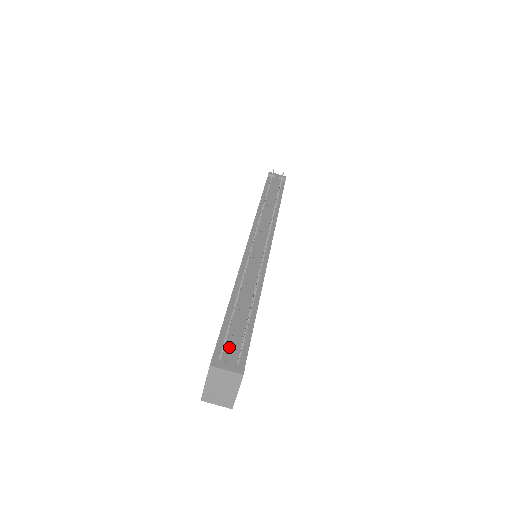
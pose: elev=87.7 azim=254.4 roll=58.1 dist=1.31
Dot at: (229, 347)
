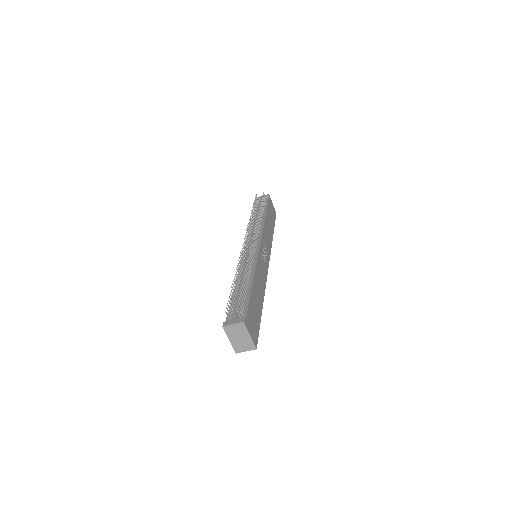
Dot at: (234, 312)
